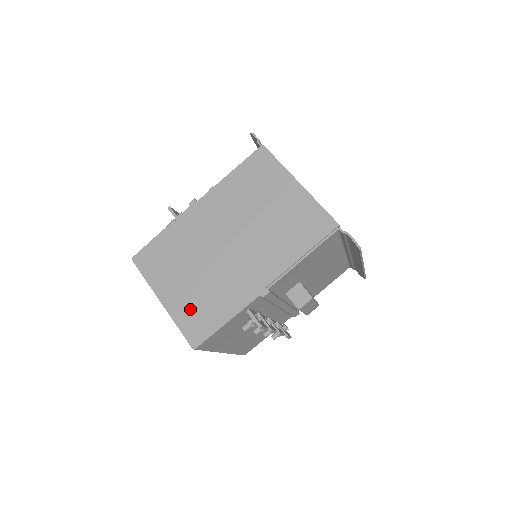
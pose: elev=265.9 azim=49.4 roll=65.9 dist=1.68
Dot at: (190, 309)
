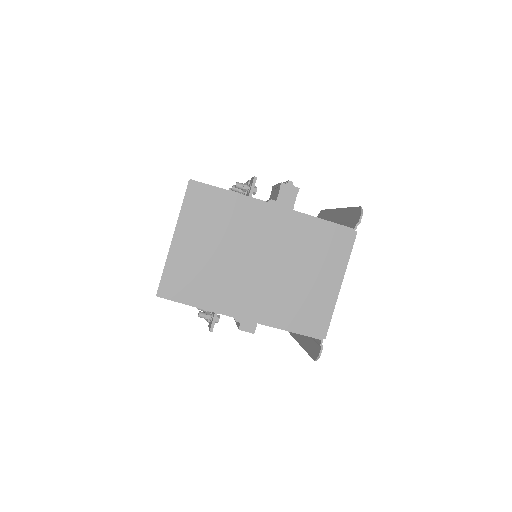
Dot at: (185, 269)
